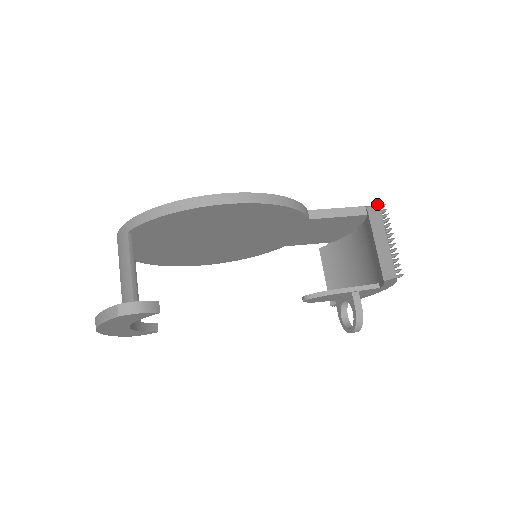
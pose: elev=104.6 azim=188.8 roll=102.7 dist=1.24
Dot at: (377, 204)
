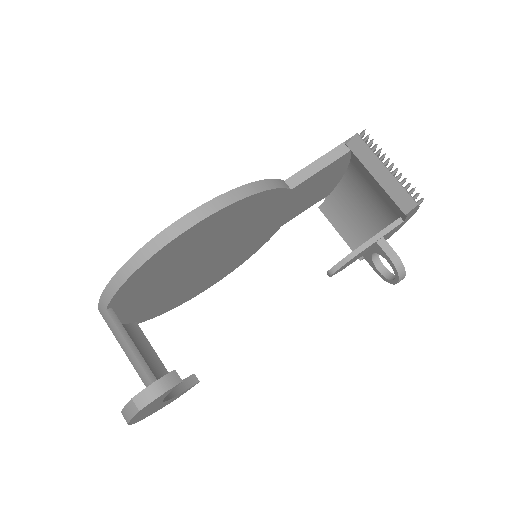
Dot at: (355, 135)
